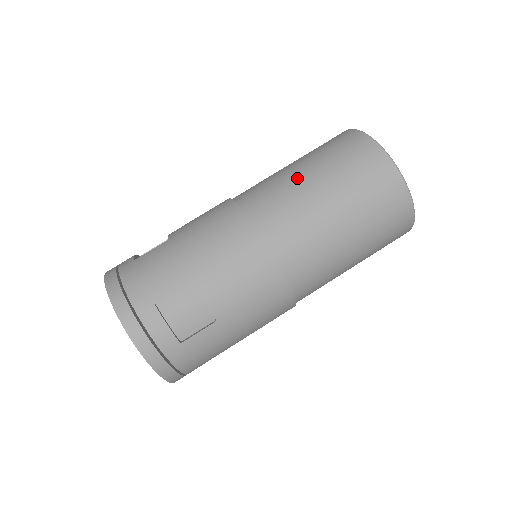
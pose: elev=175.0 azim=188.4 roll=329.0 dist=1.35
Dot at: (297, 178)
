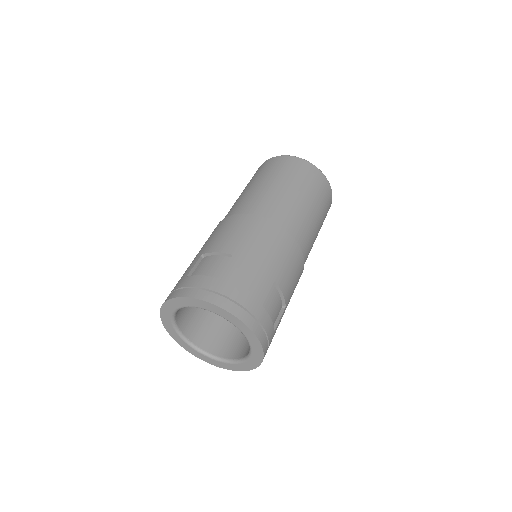
Dot at: (290, 194)
